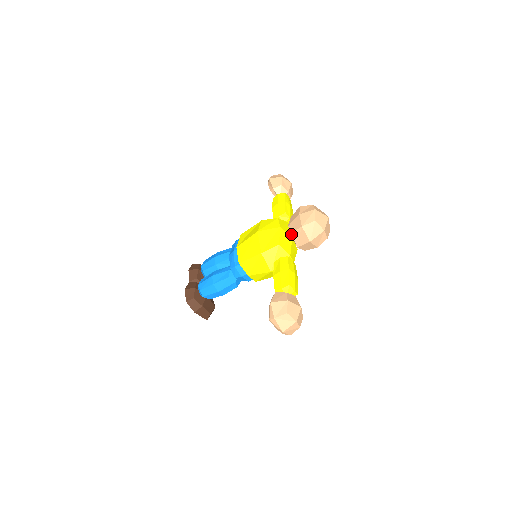
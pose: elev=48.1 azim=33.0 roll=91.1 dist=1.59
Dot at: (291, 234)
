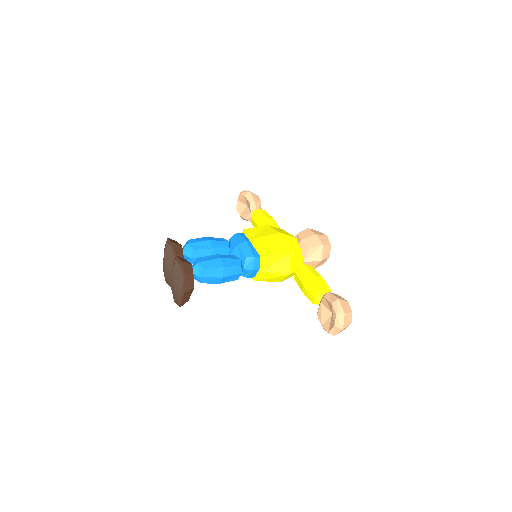
Dot at: occluded
